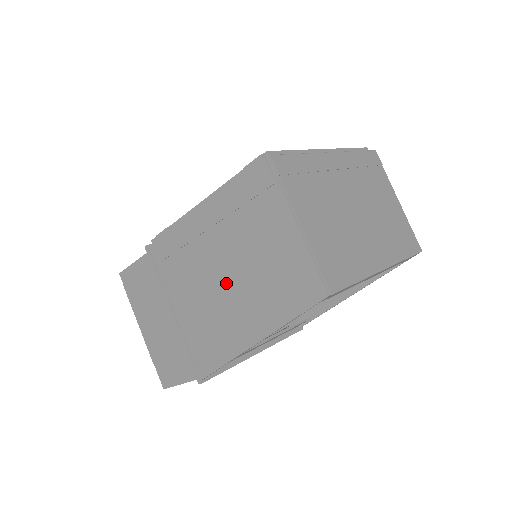
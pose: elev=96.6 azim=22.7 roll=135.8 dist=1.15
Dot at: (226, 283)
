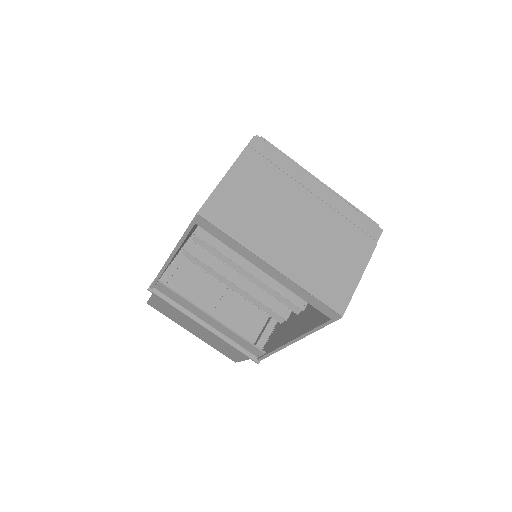
Dot at: occluded
